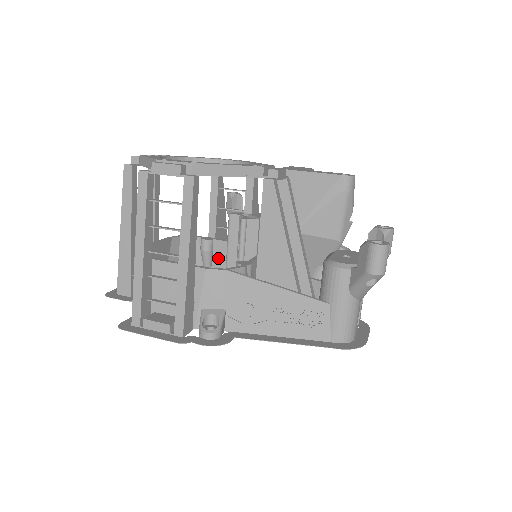
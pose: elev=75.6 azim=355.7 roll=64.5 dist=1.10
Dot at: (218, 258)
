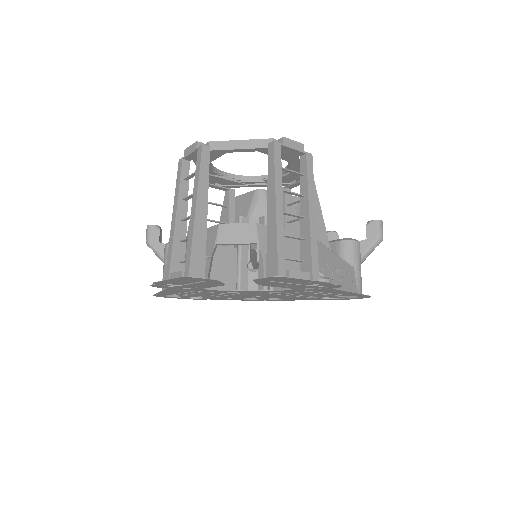
Dot at: (216, 263)
